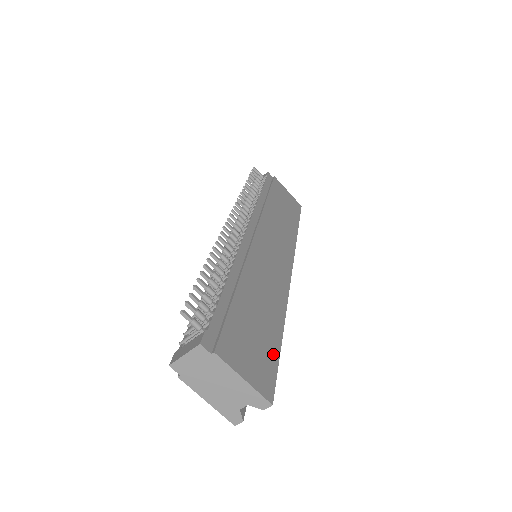
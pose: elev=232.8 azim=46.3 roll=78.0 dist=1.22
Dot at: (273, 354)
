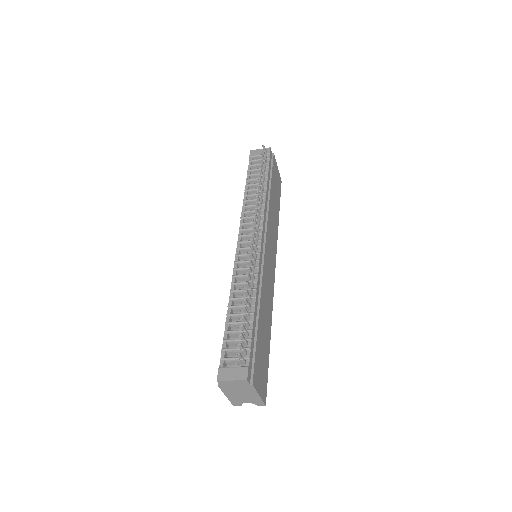
Dot at: (267, 364)
